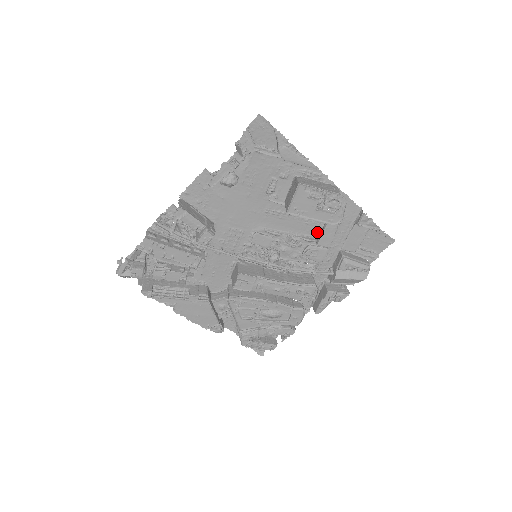
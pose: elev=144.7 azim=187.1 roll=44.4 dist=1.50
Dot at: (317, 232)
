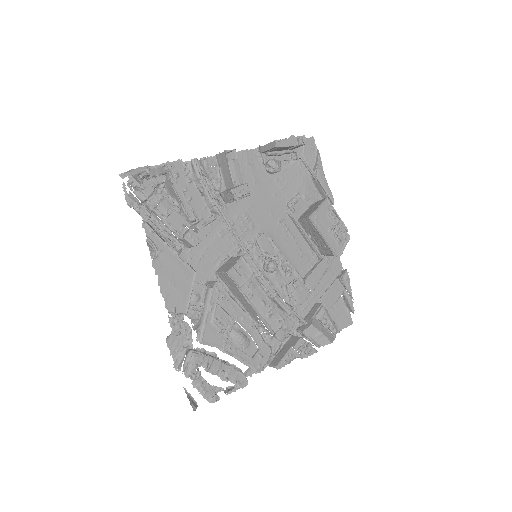
Dot at: (304, 273)
